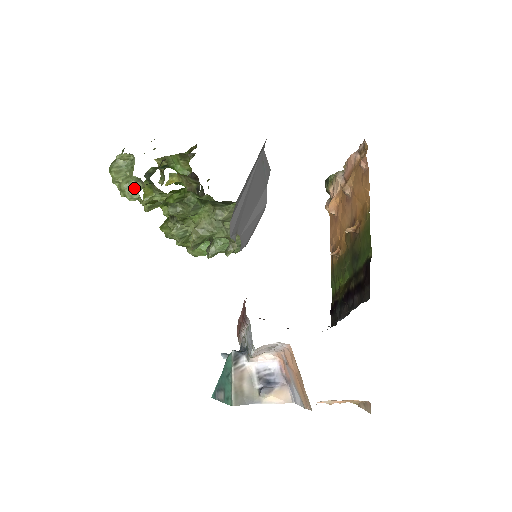
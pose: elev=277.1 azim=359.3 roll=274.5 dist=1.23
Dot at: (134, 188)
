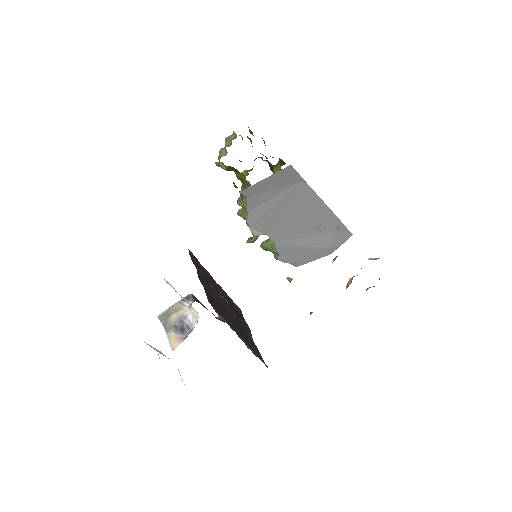
Dot at: (223, 154)
